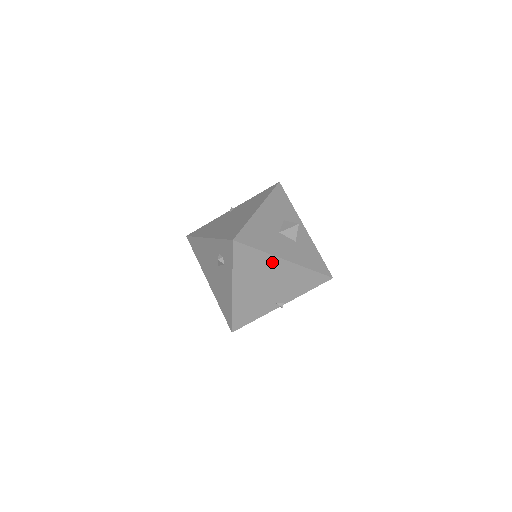
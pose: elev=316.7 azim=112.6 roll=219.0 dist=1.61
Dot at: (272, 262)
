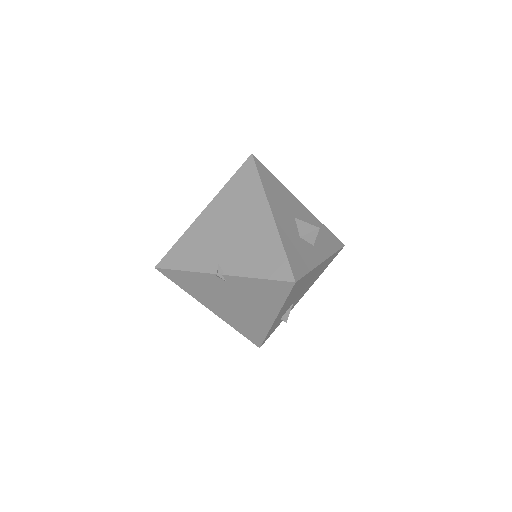
Dot at: (259, 204)
